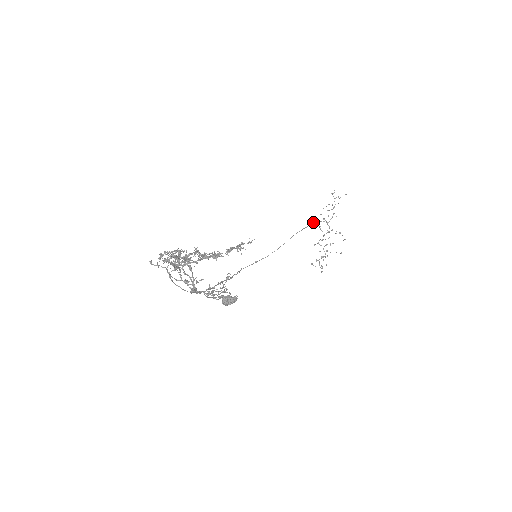
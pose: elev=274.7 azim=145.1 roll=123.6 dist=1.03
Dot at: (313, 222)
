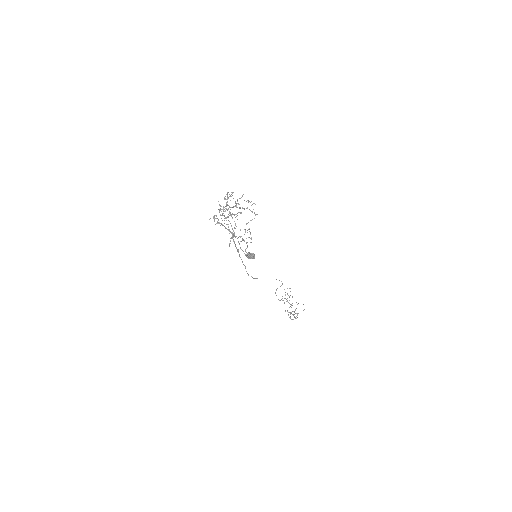
Dot at: (279, 300)
